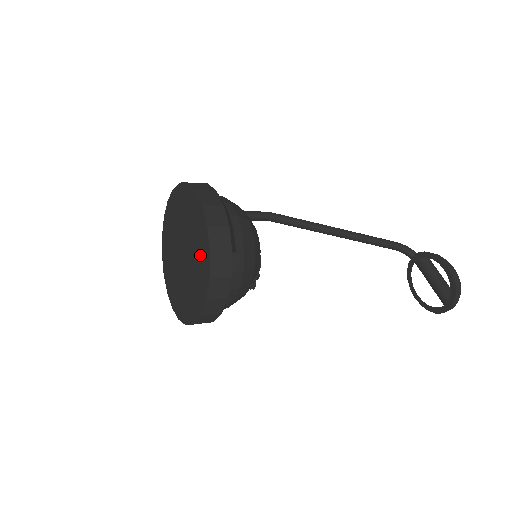
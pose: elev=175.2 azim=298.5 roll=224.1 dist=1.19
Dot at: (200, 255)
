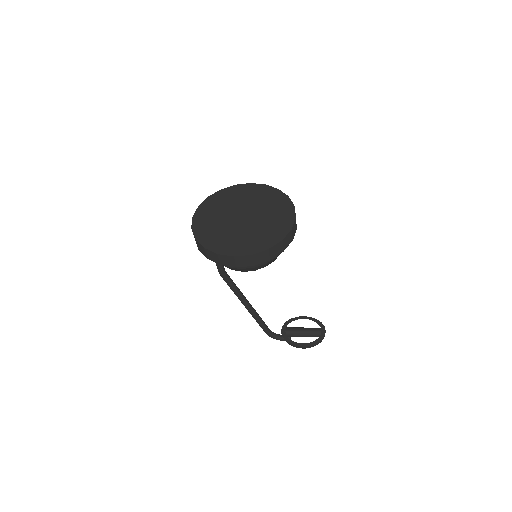
Dot at: (269, 198)
